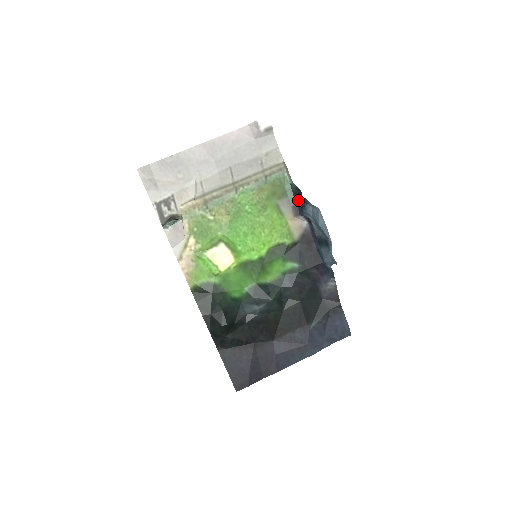
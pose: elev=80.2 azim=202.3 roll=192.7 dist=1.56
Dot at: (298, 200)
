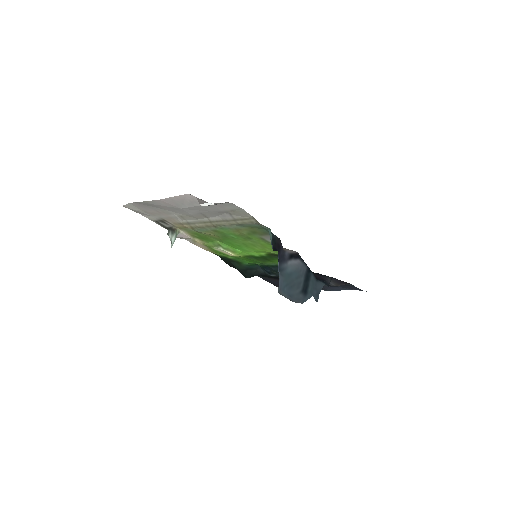
Dot at: (278, 246)
